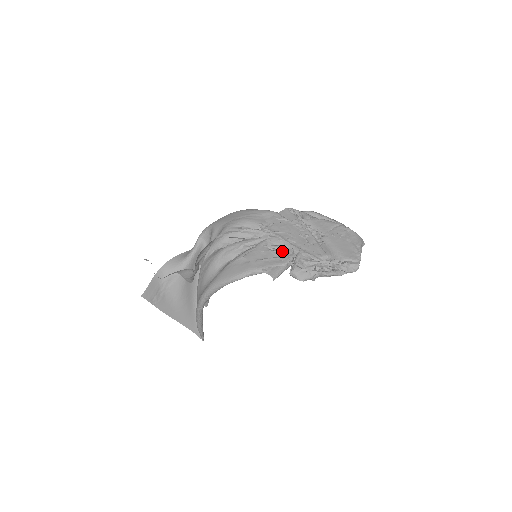
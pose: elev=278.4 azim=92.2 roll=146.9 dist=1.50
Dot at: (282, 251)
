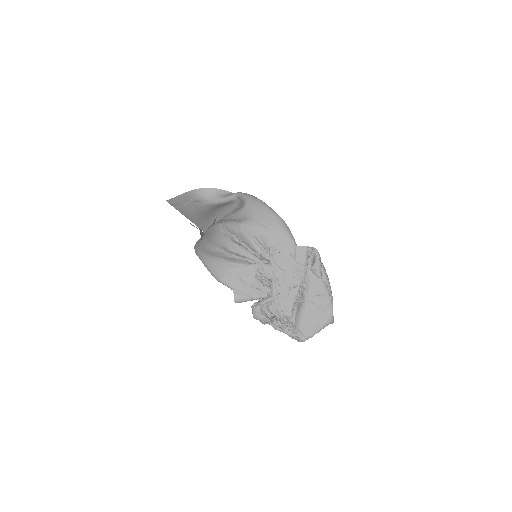
Dot at: (262, 286)
